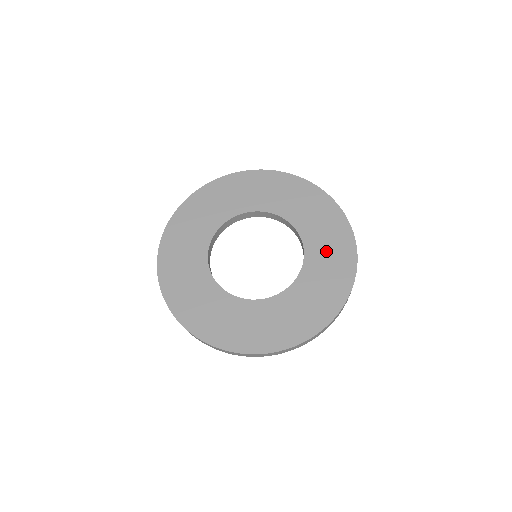
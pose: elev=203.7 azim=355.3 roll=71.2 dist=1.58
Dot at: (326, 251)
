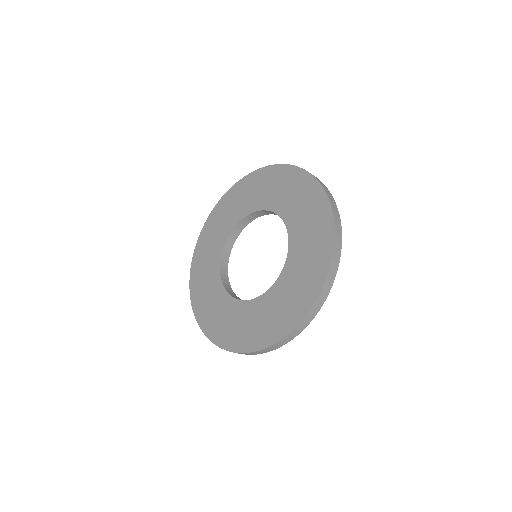
Dot at: (294, 284)
